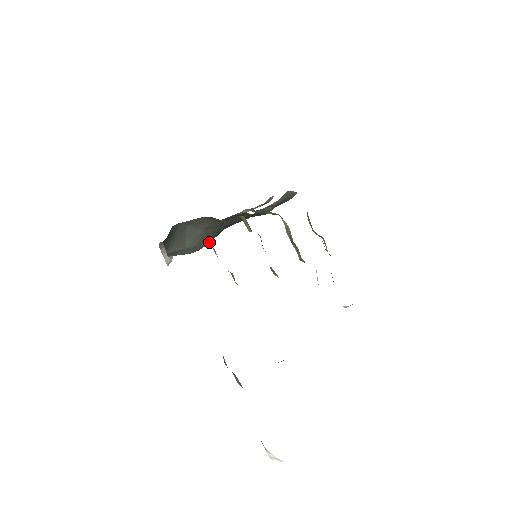
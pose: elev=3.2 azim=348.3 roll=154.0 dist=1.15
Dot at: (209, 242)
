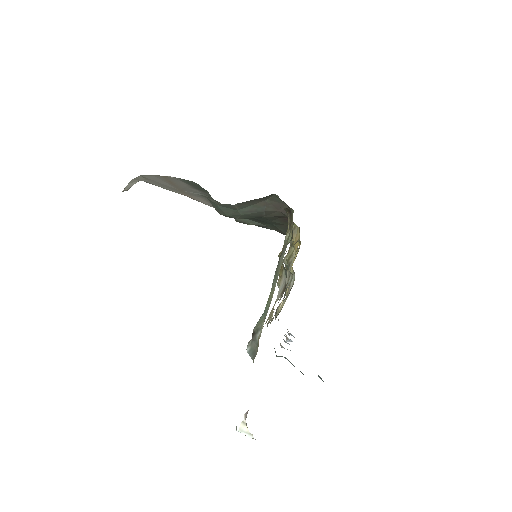
Dot at: (241, 218)
